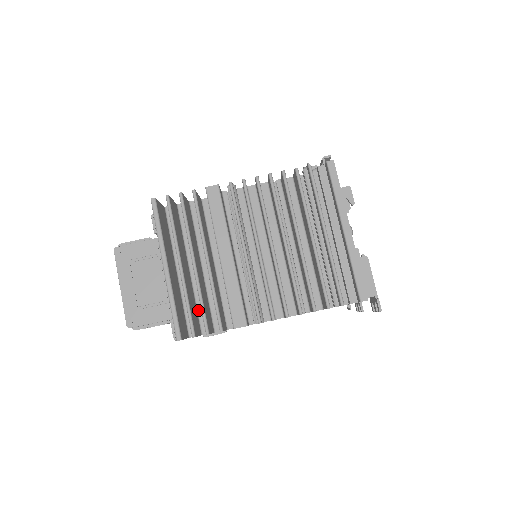
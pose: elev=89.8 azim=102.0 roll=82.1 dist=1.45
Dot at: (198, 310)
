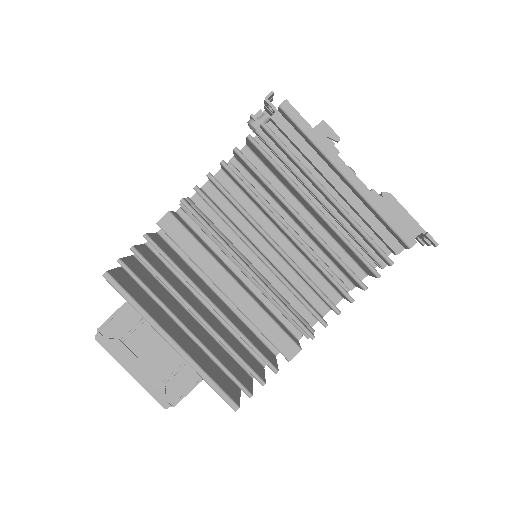
Dot at: (232, 355)
